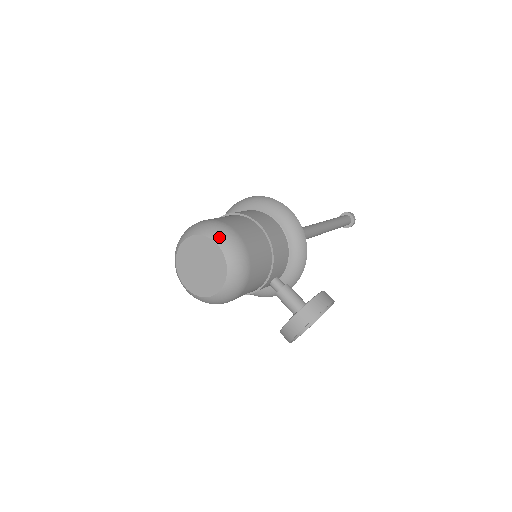
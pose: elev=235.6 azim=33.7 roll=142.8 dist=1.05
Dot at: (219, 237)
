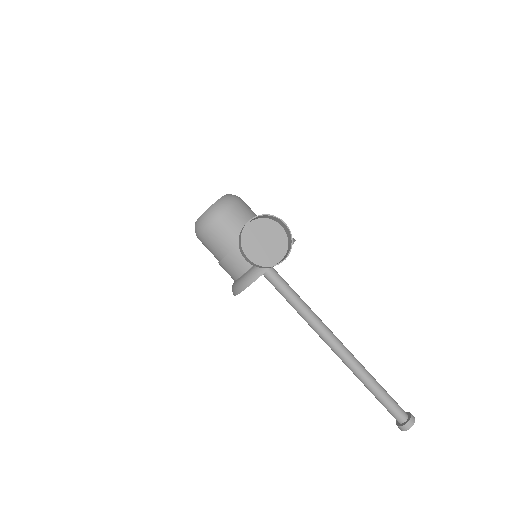
Dot at: occluded
